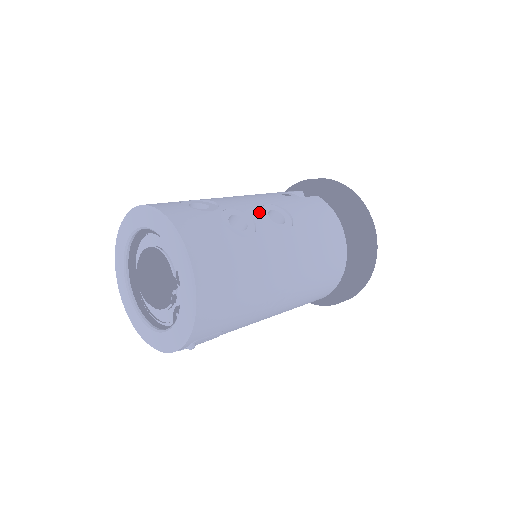
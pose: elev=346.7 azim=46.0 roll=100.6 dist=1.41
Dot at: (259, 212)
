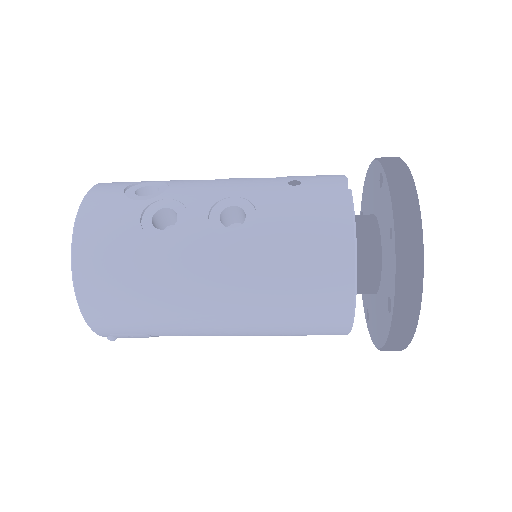
Dot at: (206, 207)
